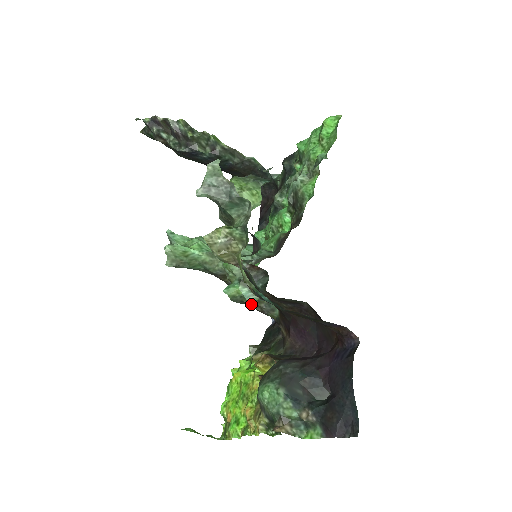
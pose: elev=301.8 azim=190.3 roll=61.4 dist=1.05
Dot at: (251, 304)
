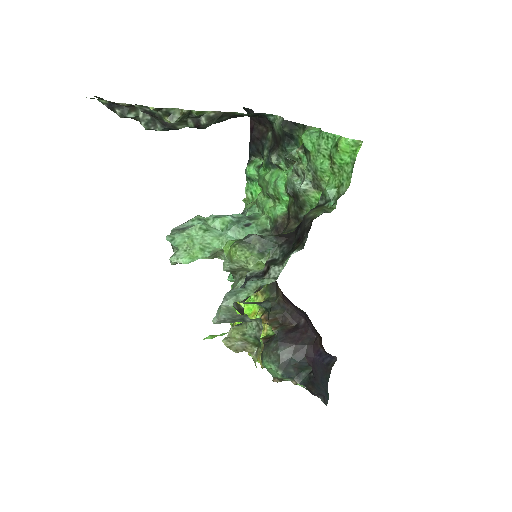
Dot at: occluded
